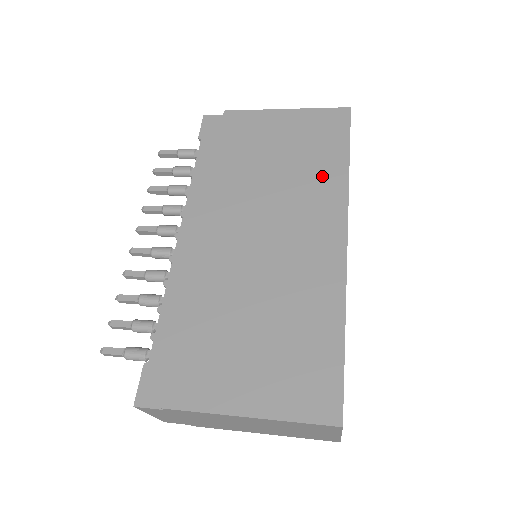
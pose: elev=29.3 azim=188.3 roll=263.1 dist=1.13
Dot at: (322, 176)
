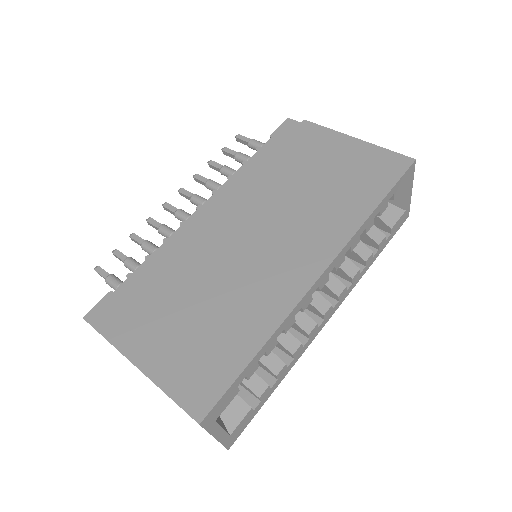
Dot at: (342, 210)
